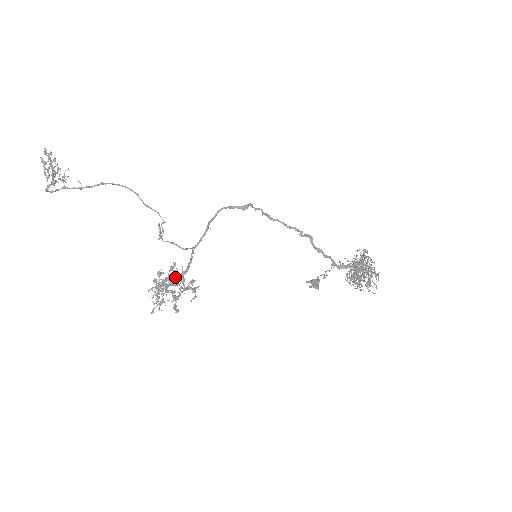
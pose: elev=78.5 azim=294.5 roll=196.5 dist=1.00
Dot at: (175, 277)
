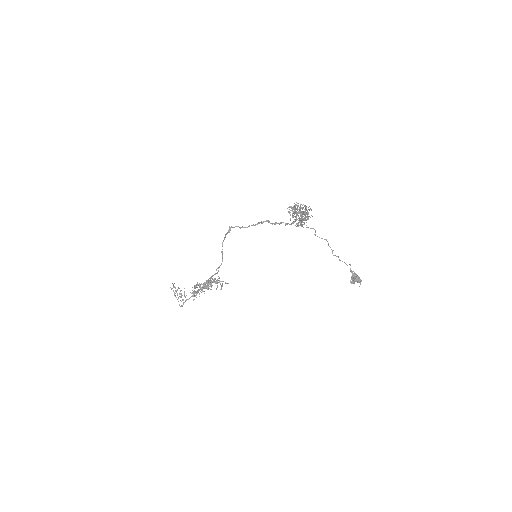
Dot at: occluded
